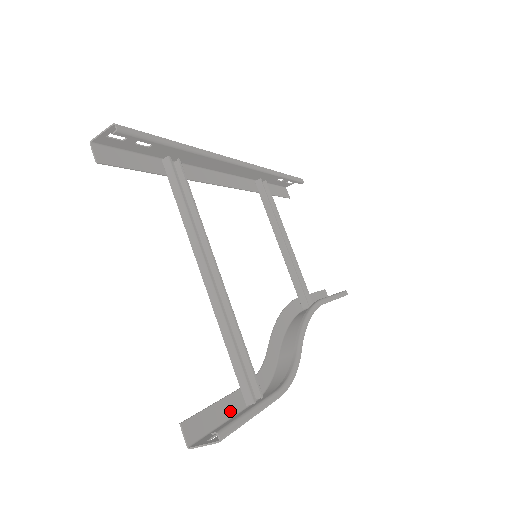
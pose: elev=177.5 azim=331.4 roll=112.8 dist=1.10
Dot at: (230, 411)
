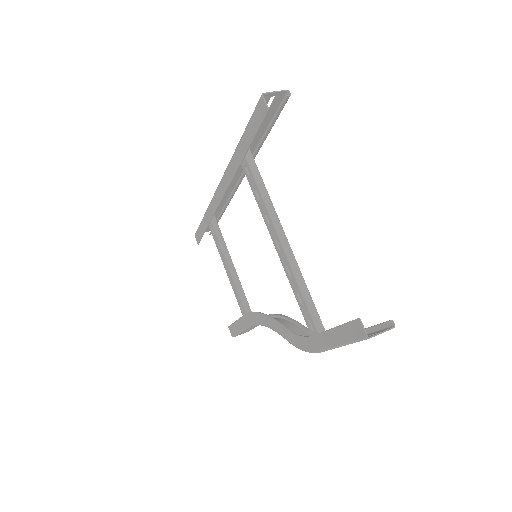
Dot at: (333, 341)
